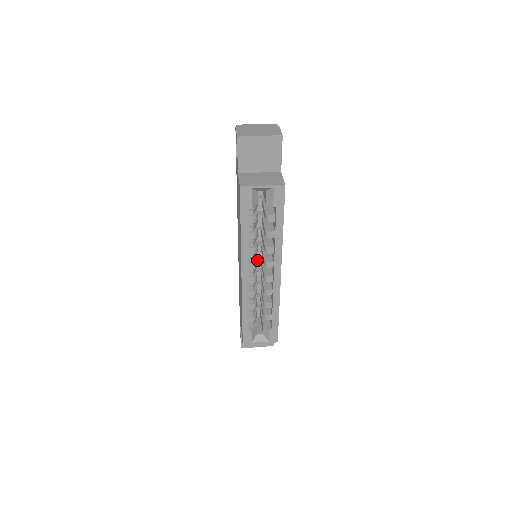
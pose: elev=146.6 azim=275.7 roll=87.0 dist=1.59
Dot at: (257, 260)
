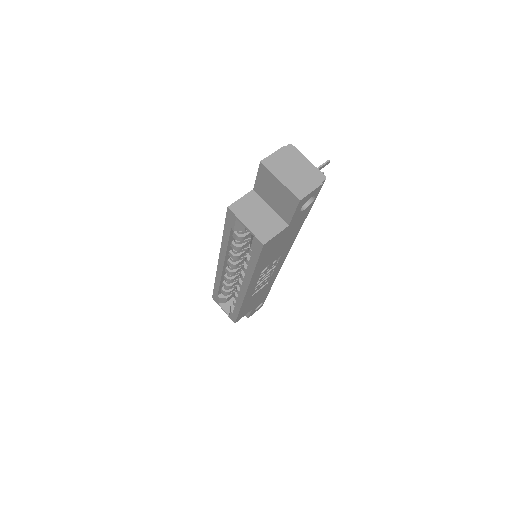
Dot at: occluded
